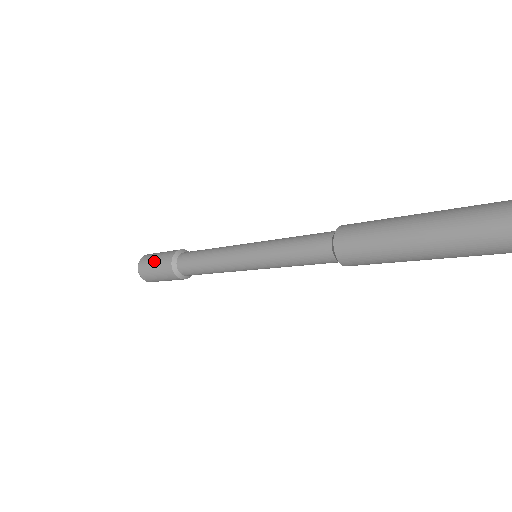
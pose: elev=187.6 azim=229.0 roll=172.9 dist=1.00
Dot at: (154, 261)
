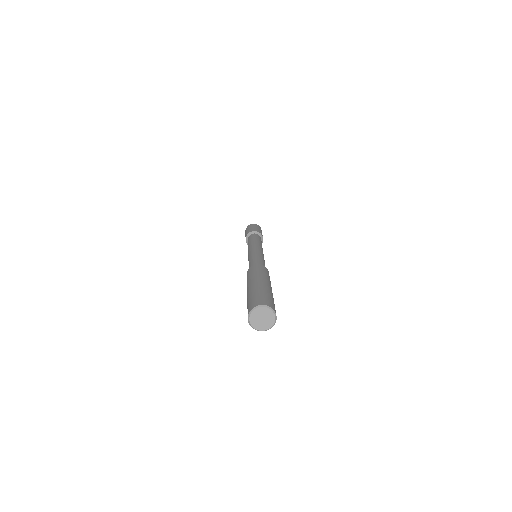
Dot at: occluded
